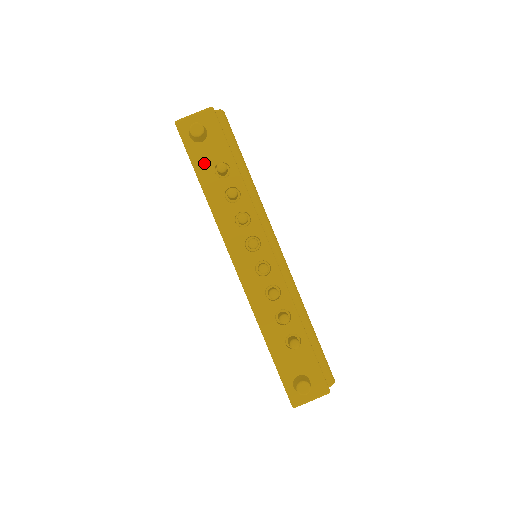
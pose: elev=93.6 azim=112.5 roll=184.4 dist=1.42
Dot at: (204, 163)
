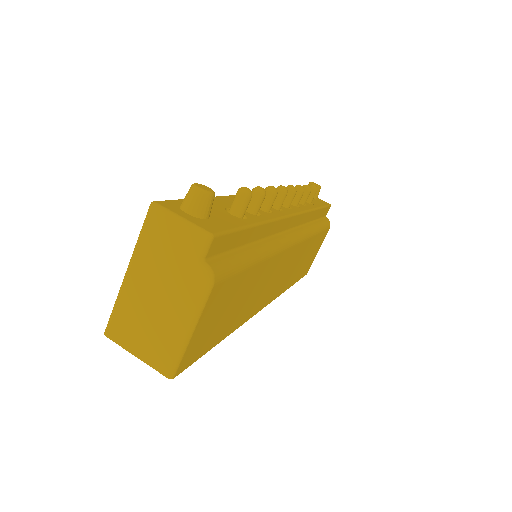
Dot at: occluded
